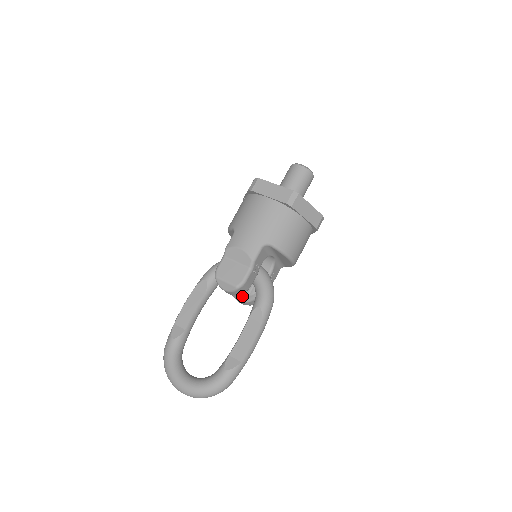
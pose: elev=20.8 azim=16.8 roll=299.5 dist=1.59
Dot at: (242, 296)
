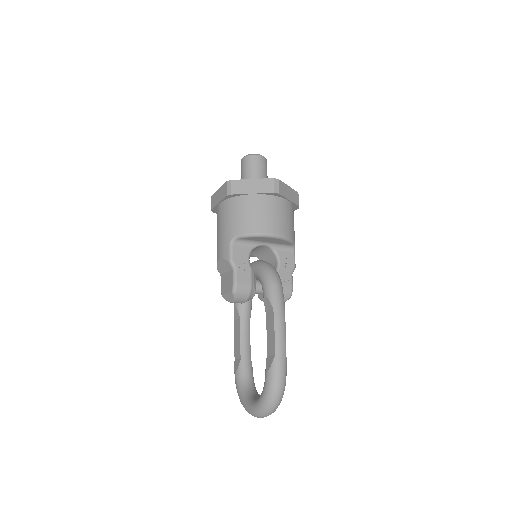
Dot at: occluded
